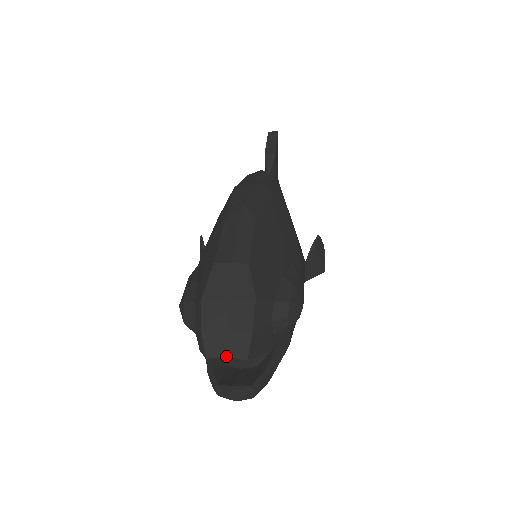
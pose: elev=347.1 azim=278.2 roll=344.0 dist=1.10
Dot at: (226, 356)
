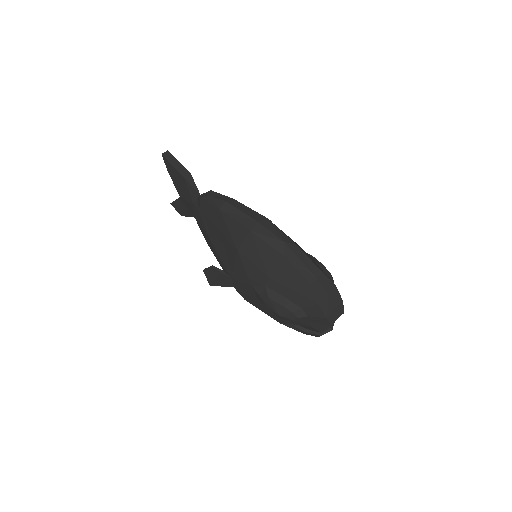
Dot at: occluded
